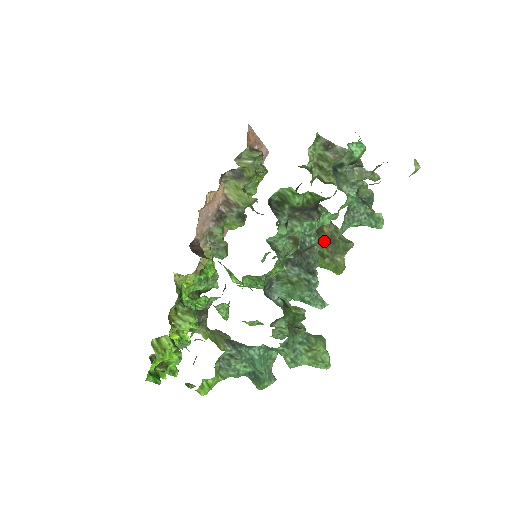
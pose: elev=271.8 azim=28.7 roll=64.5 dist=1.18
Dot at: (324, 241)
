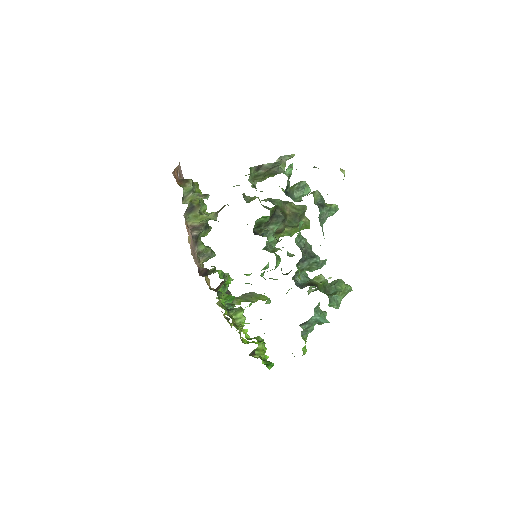
Dot at: (291, 220)
